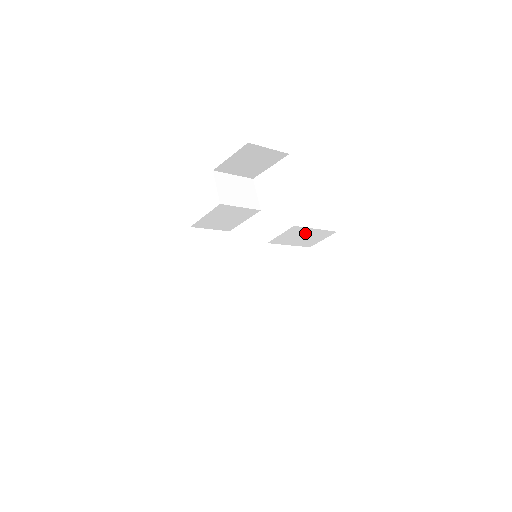
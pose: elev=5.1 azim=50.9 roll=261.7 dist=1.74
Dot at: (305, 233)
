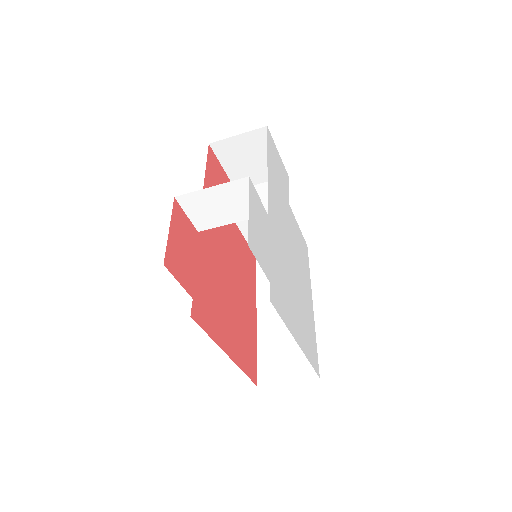
Dot at: (212, 199)
